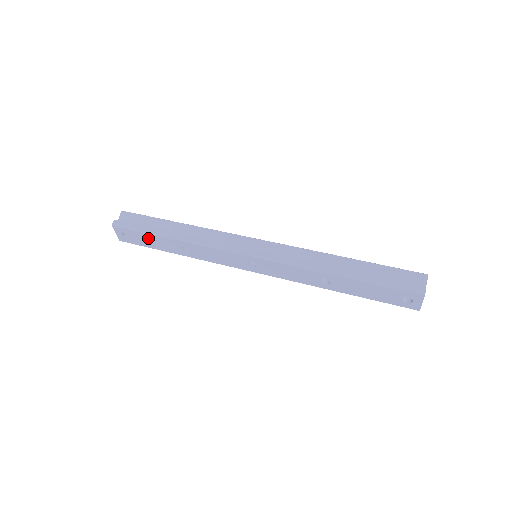
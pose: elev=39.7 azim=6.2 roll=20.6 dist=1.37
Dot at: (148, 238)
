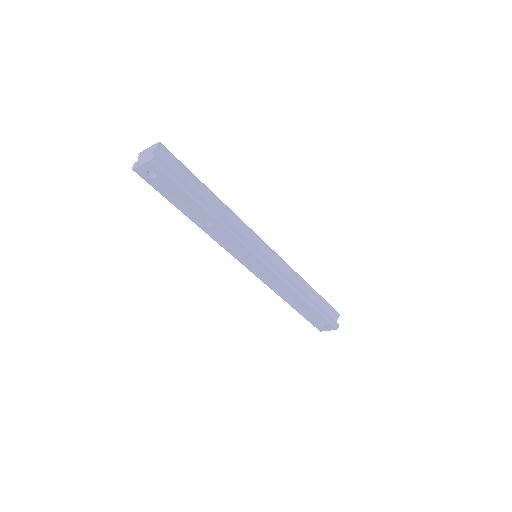
Dot at: (180, 195)
